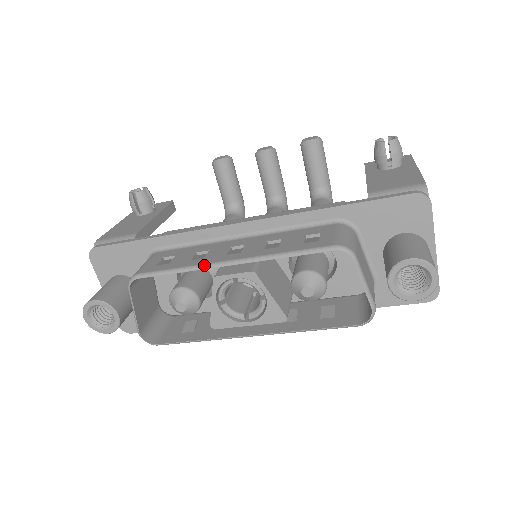
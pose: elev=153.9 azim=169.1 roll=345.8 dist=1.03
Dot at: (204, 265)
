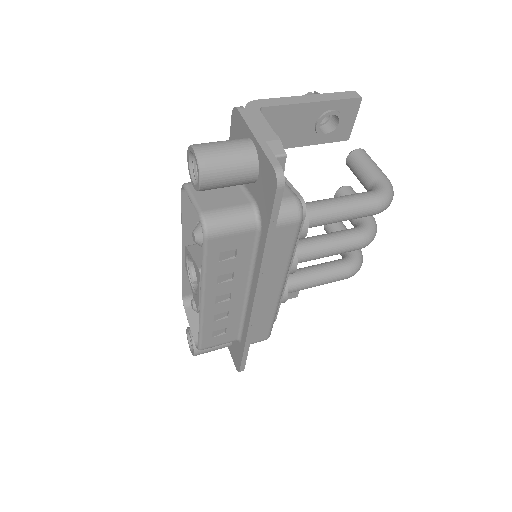
Dot at: (183, 262)
